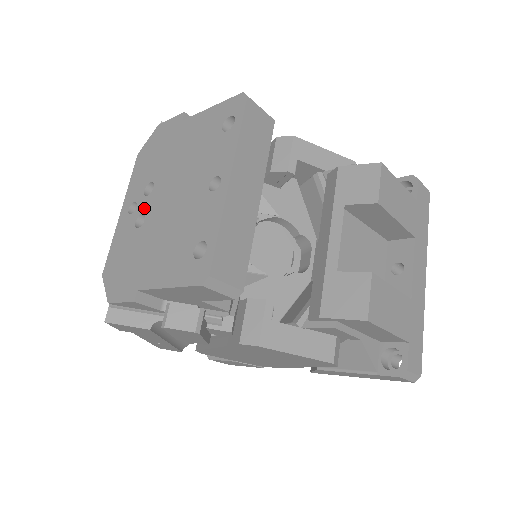
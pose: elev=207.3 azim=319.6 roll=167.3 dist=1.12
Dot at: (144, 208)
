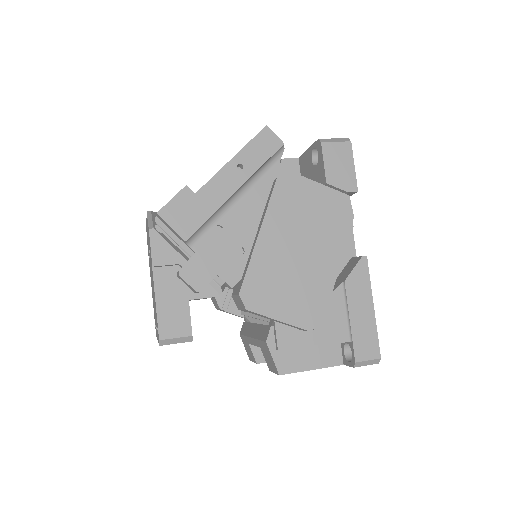
Dot at: (149, 255)
